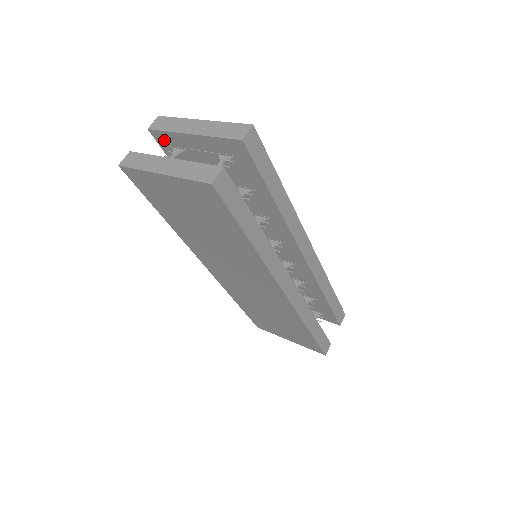
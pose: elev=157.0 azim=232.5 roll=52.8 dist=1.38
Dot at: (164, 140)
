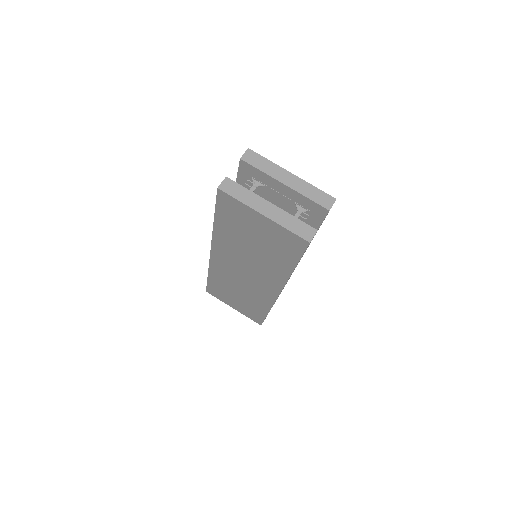
Dot at: (249, 171)
